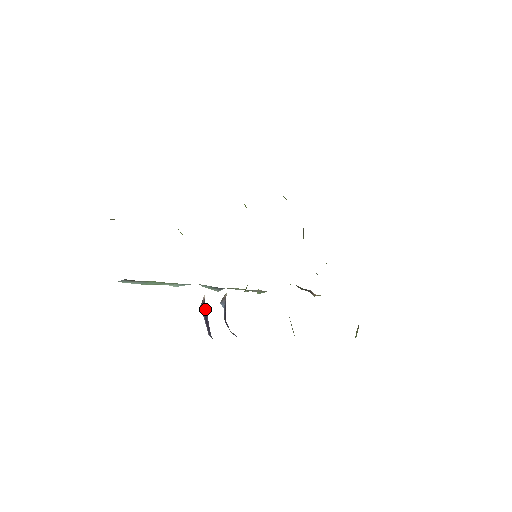
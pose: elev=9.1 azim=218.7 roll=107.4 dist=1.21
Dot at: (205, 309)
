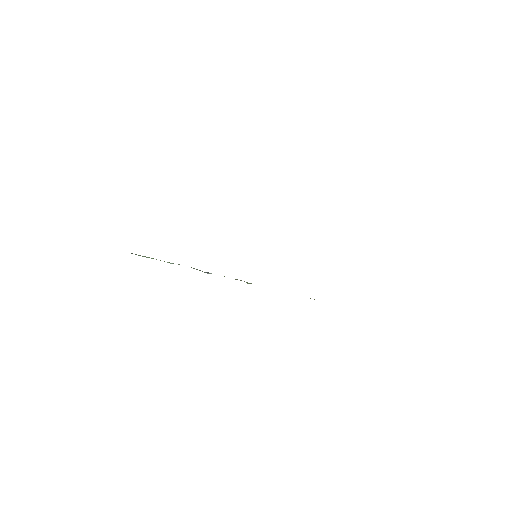
Dot at: occluded
